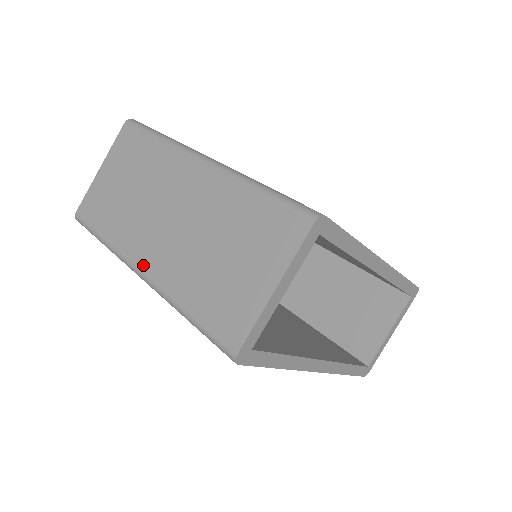
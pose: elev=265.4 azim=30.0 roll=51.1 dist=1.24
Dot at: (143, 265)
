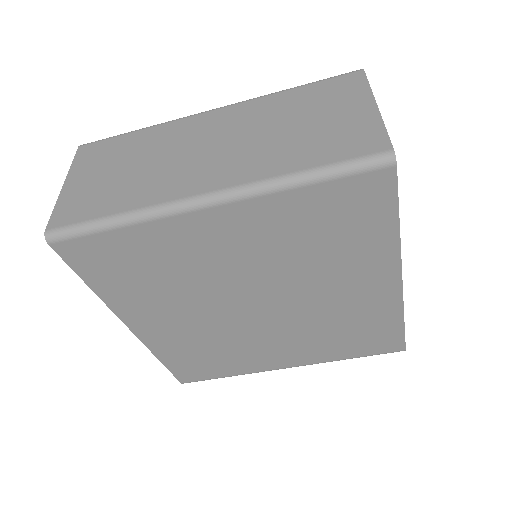
Dot at: (207, 188)
